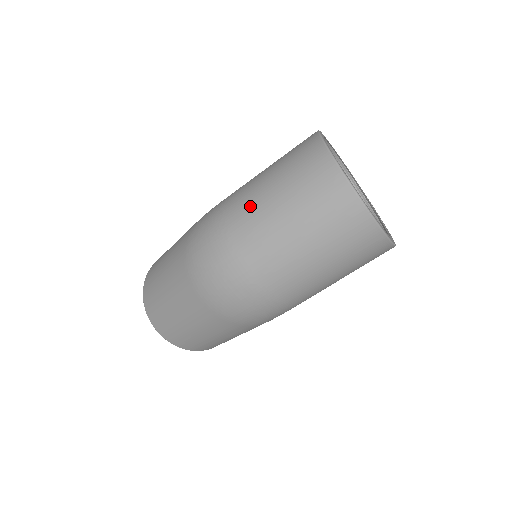
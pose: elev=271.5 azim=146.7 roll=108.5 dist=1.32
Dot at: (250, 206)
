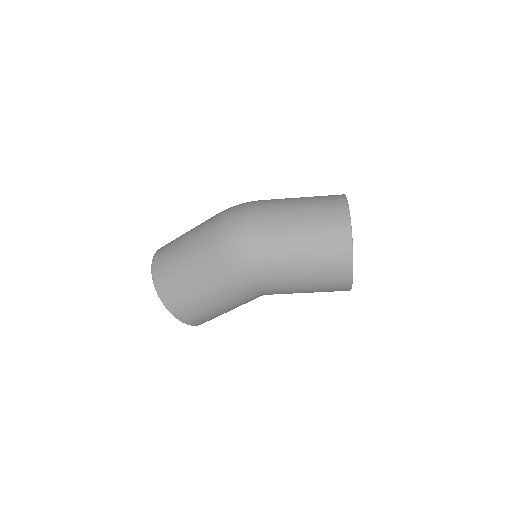
Dot at: occluded
